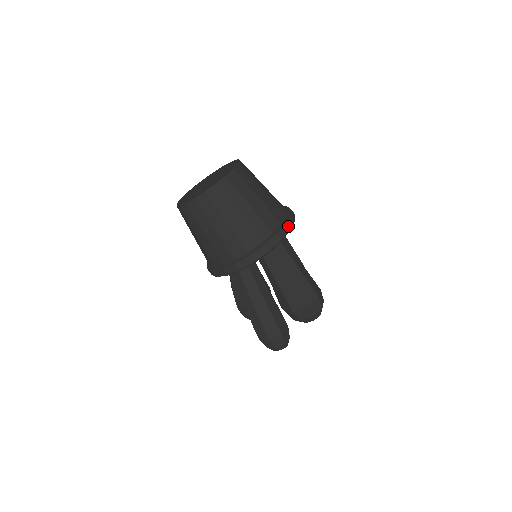
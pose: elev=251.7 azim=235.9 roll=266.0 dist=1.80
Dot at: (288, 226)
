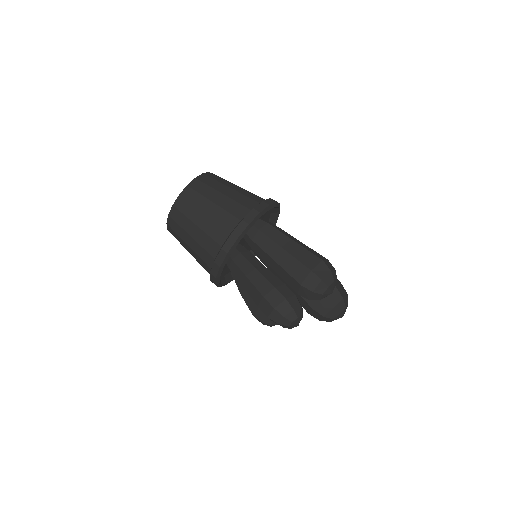
Dot at: (266, 203)
